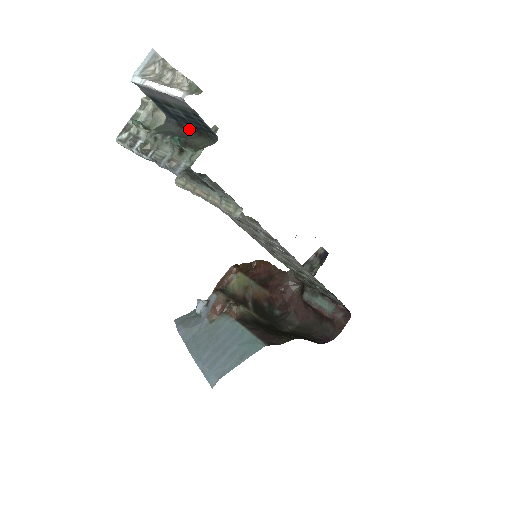
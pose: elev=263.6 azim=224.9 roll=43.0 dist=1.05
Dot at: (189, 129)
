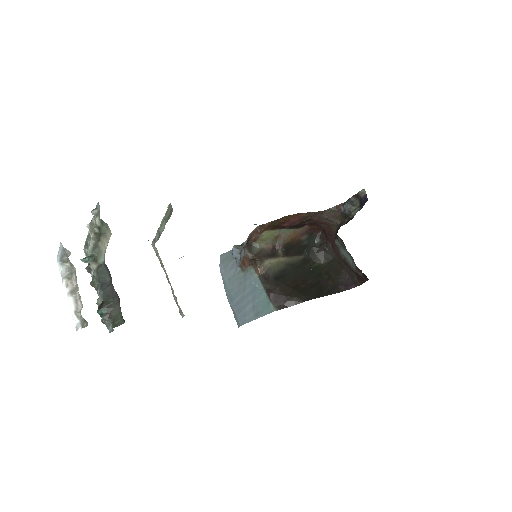
Dot at: occluded
